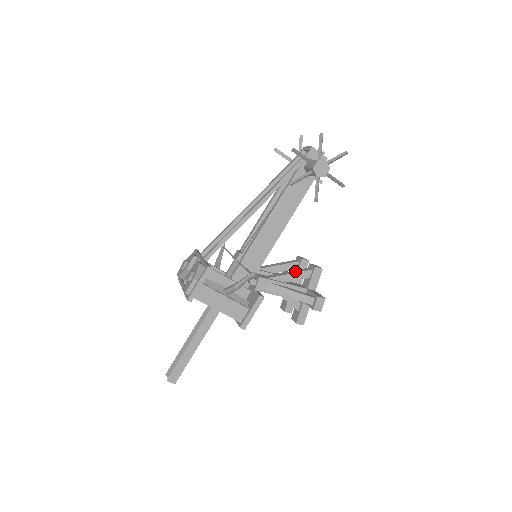
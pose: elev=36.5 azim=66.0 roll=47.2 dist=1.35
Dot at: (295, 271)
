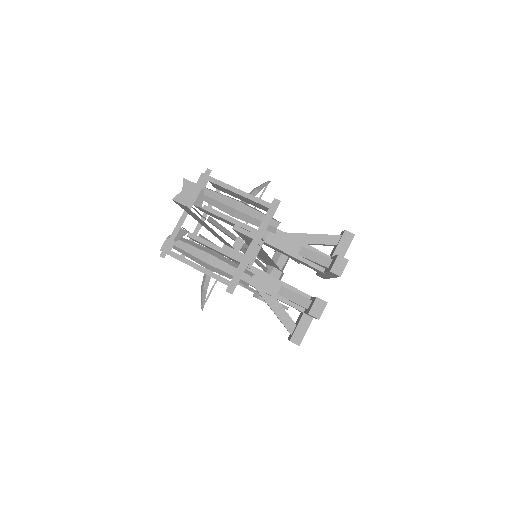
Dot at: occluded
